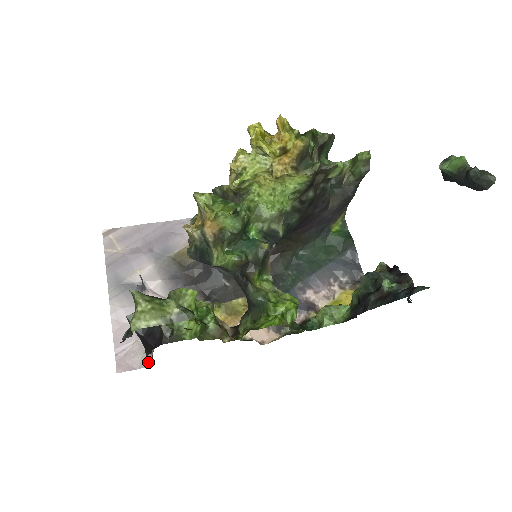
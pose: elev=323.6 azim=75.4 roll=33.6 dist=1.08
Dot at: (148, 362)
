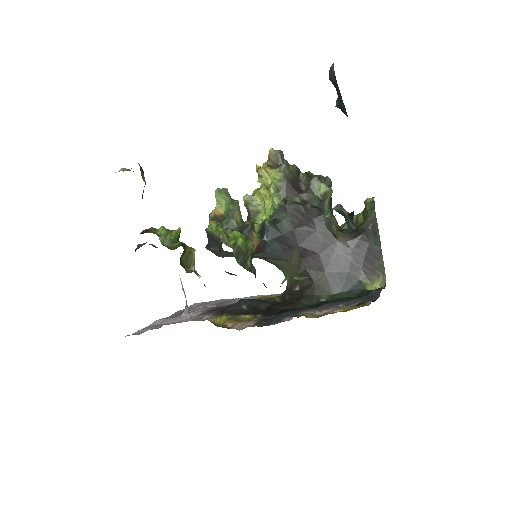
Dot at: occluded
